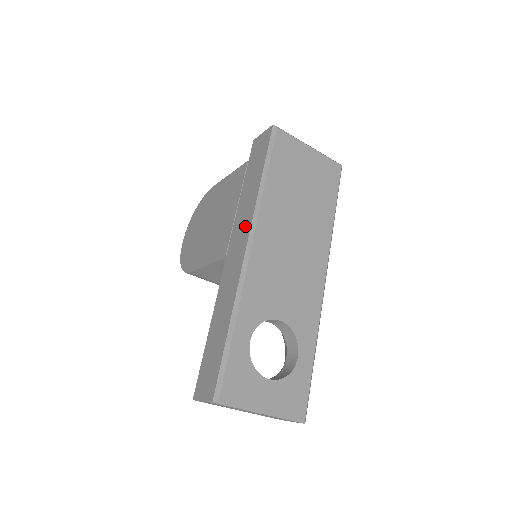
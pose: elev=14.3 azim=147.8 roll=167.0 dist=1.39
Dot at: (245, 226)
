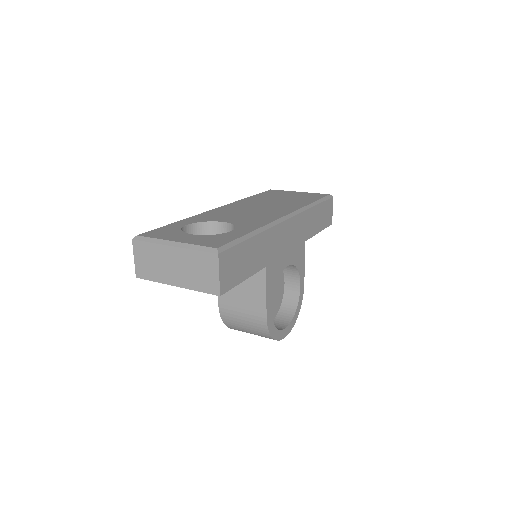
Dot at: occluded
